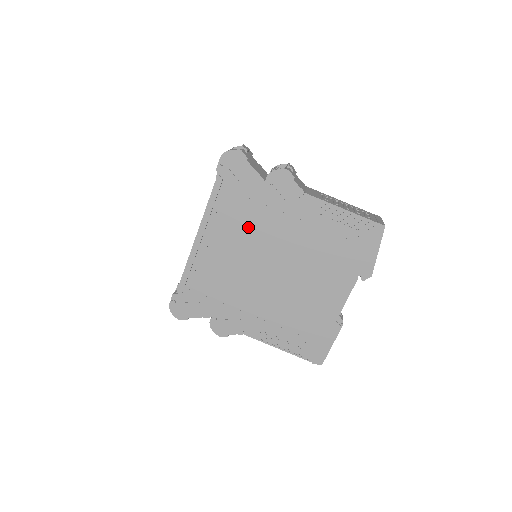
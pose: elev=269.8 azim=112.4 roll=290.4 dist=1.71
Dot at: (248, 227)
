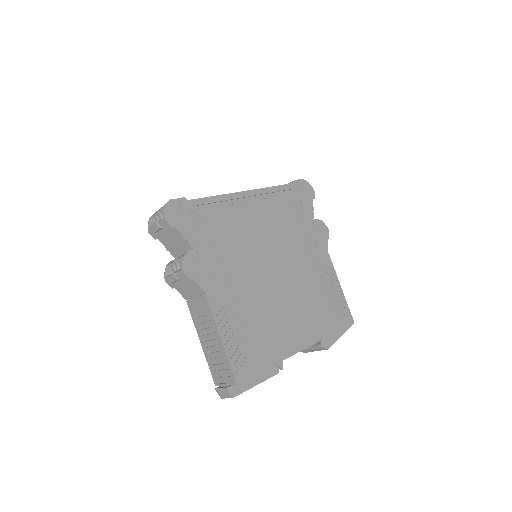
Dot at: (283, 228)
